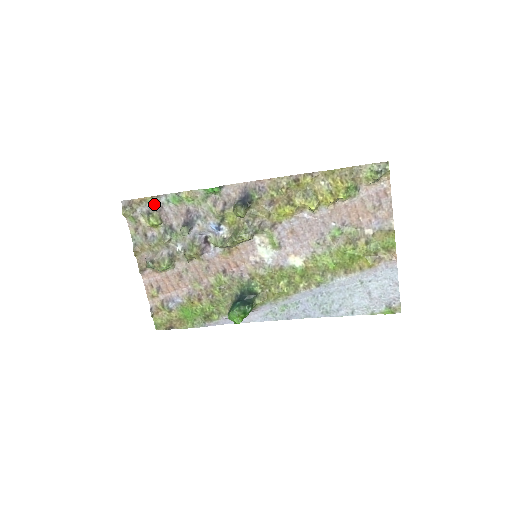
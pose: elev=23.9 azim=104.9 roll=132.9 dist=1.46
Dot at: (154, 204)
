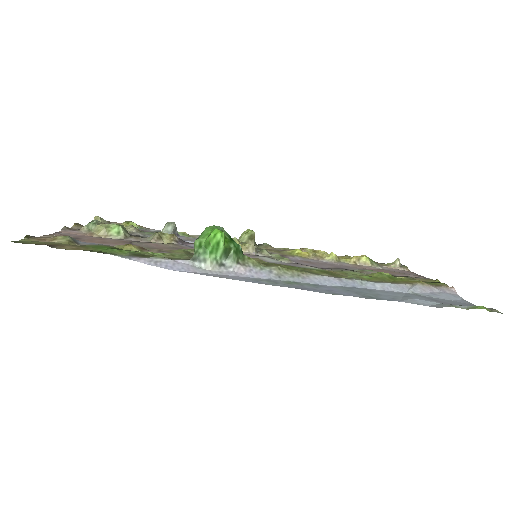
Dot at: (139, 228)
